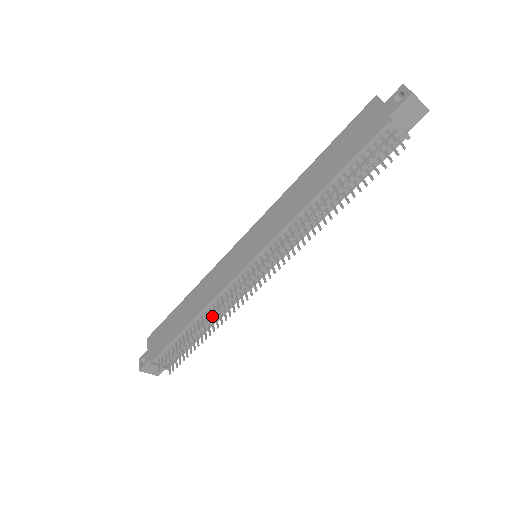
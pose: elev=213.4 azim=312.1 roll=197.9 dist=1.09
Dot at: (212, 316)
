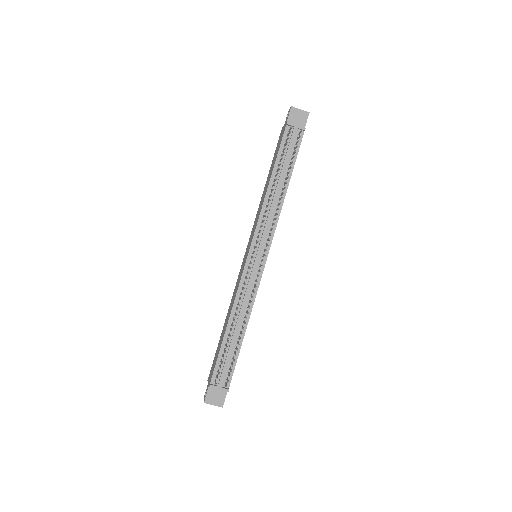
Dot at: (241, 314)
